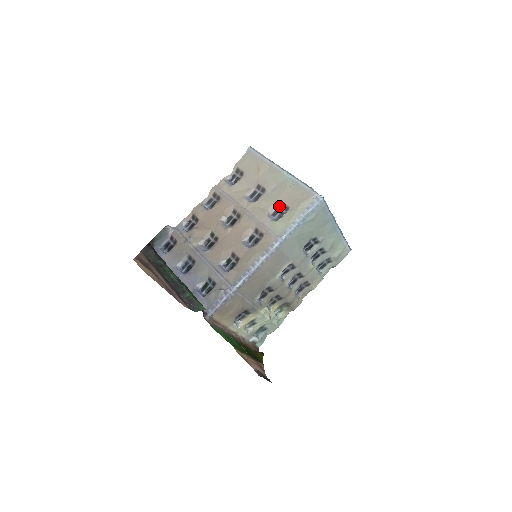
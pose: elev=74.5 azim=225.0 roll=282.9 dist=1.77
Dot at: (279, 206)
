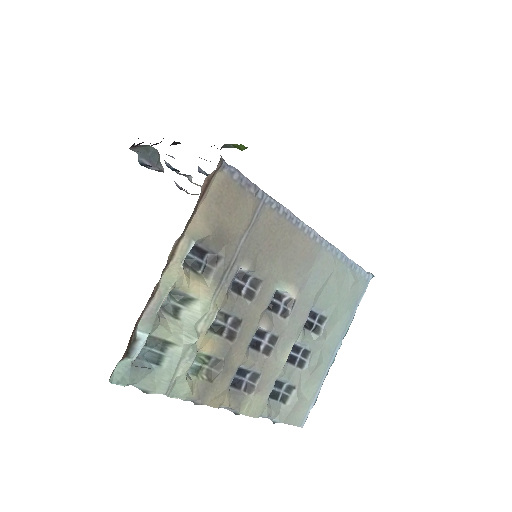
Dot at: occluded
